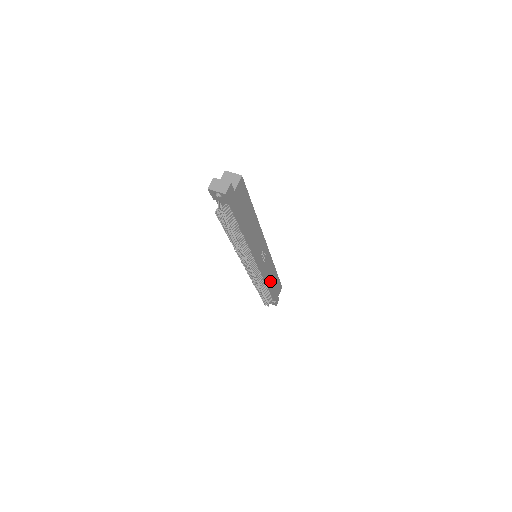
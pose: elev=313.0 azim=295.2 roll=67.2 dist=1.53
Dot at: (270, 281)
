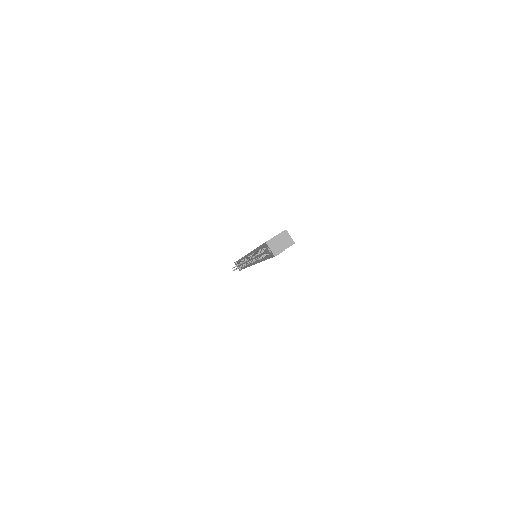
Dot at: occluded
